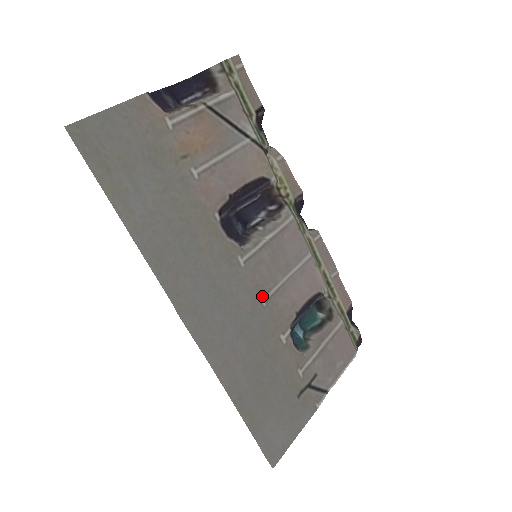
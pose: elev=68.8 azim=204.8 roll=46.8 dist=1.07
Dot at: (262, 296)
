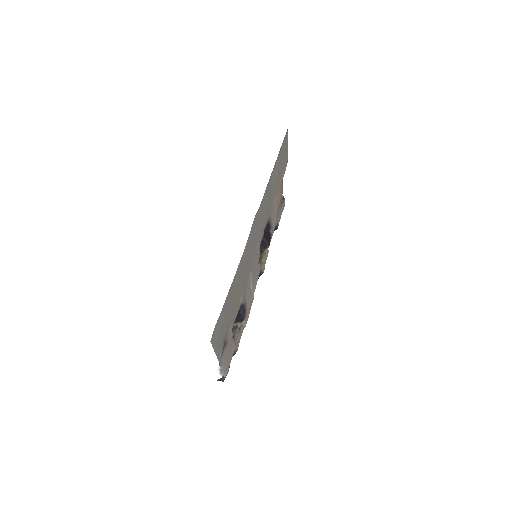
Dot at: occluded
